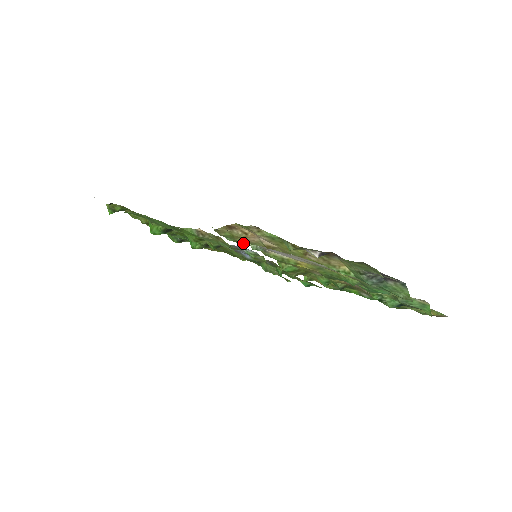
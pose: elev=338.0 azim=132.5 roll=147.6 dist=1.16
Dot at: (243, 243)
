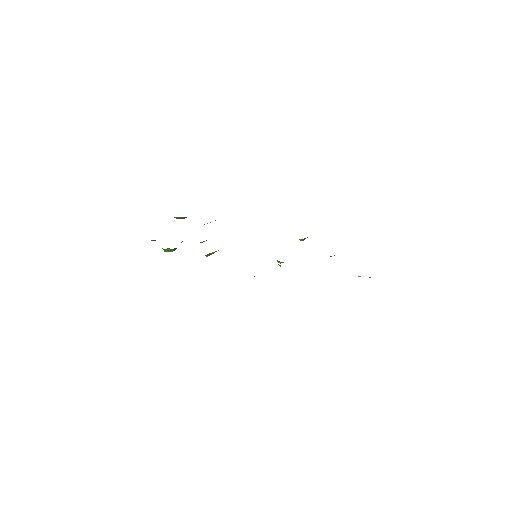
Dot at: occluded
